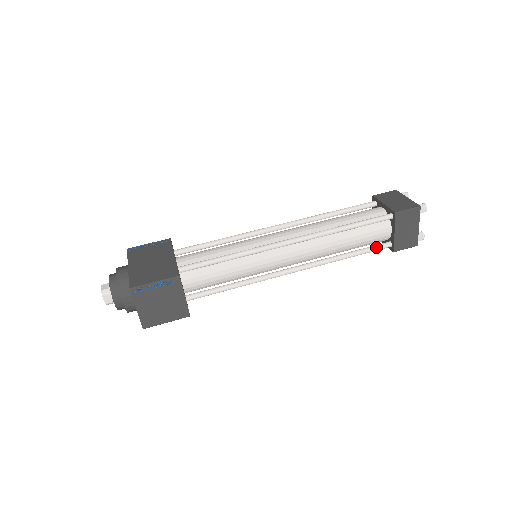
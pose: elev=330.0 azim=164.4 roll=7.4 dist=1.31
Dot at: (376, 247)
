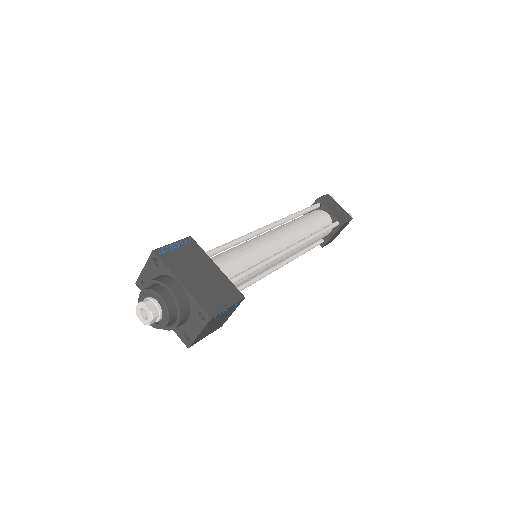
Dot at: (317, 244)
